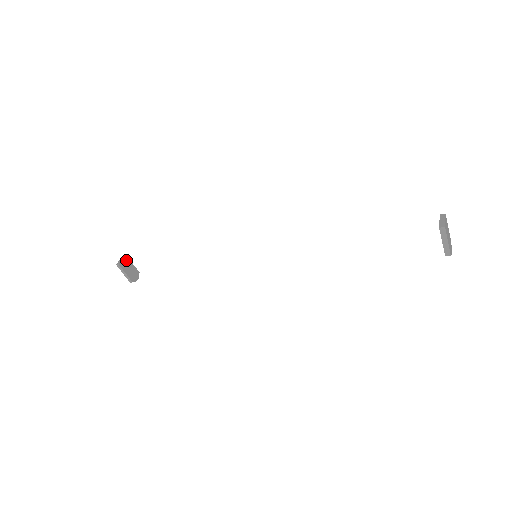
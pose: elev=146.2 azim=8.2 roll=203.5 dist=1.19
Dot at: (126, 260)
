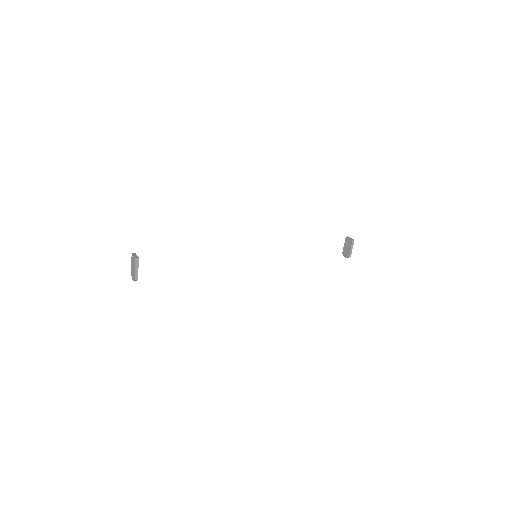
Dot at: occluded
